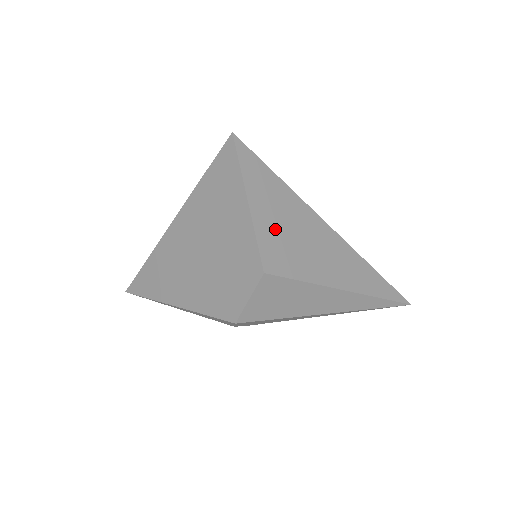
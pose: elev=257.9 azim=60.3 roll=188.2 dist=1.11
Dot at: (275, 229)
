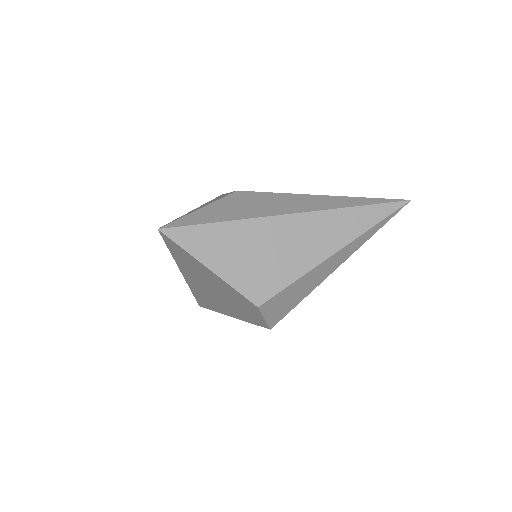
Dot at: (244, 267)
